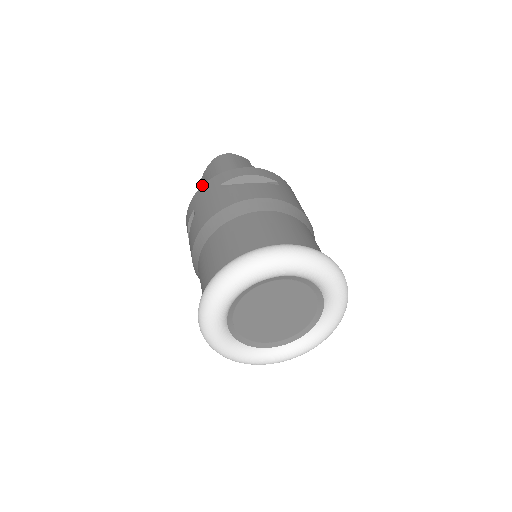
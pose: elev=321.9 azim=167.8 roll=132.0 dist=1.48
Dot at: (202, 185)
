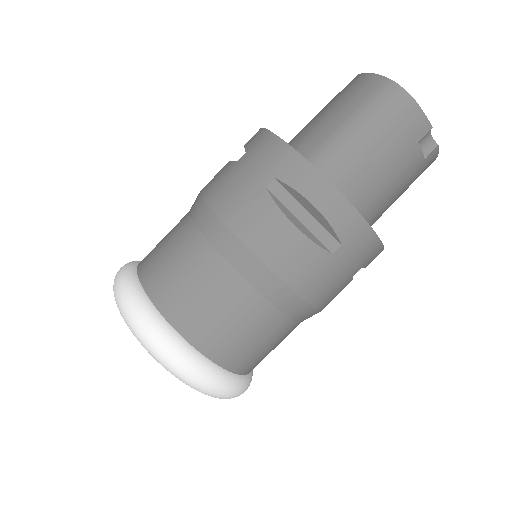
Dot at: occluded
